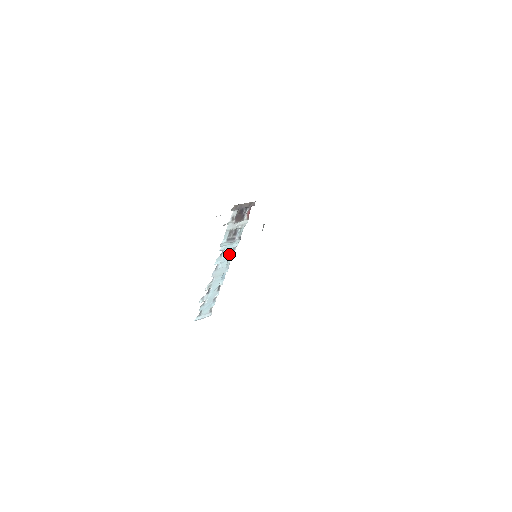
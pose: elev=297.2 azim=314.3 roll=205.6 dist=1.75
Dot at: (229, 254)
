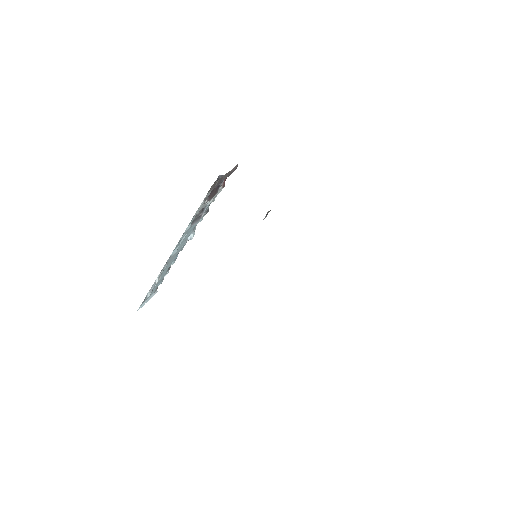
Dot at: (189, 233)
